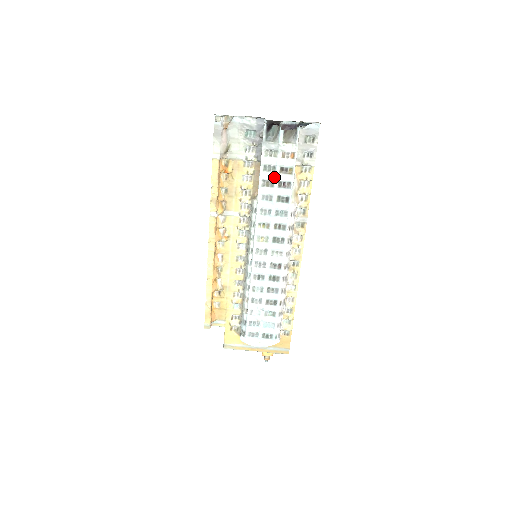
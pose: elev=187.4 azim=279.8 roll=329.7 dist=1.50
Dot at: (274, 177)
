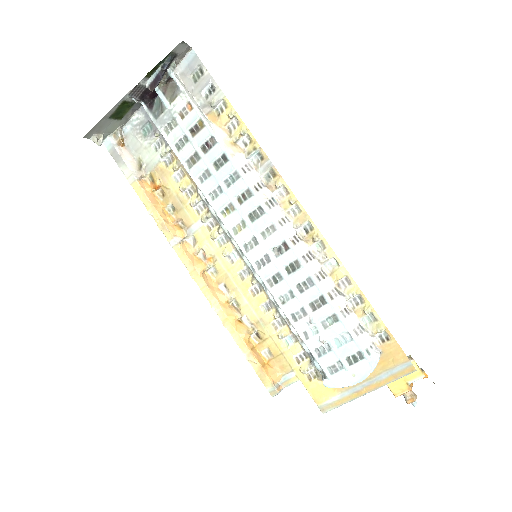
Dot at: (192, 147)
